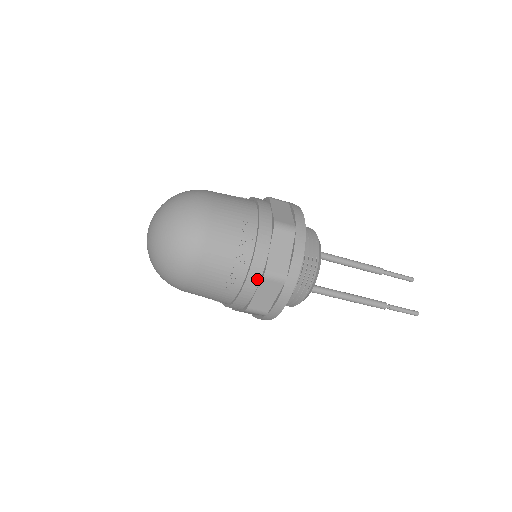
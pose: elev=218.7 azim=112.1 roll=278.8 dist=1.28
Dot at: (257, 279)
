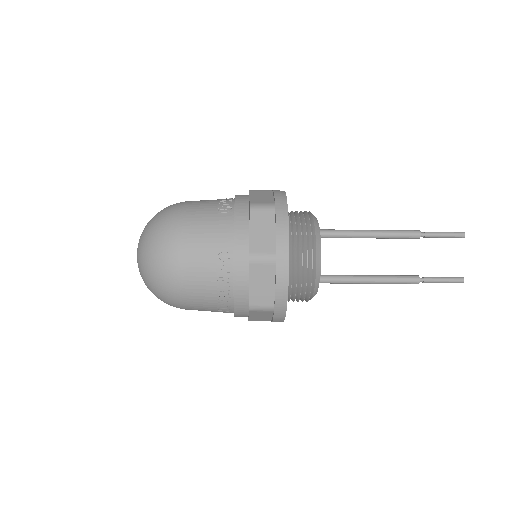
Dot at: (245, 309)
